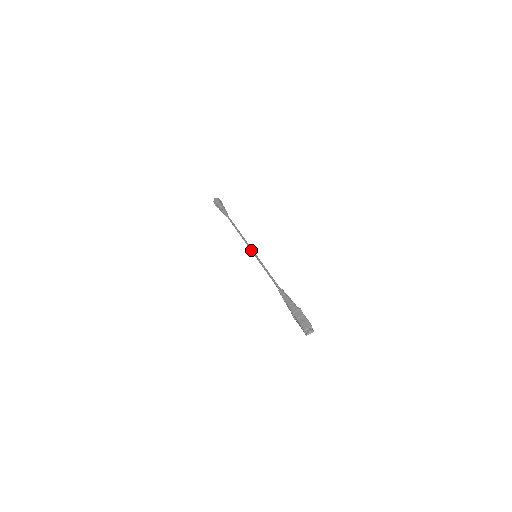
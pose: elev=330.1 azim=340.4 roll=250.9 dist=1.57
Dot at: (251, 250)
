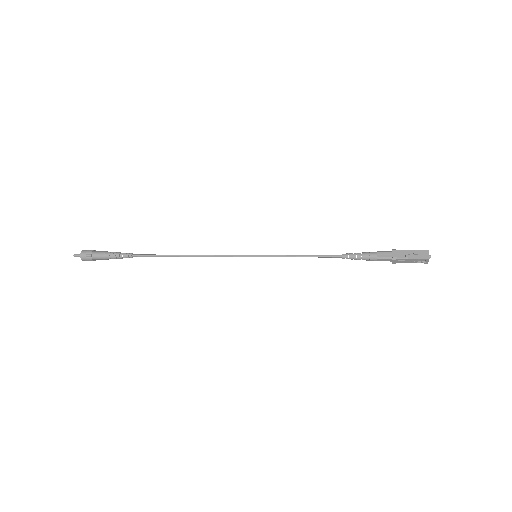
Dot at: (240, 256)
